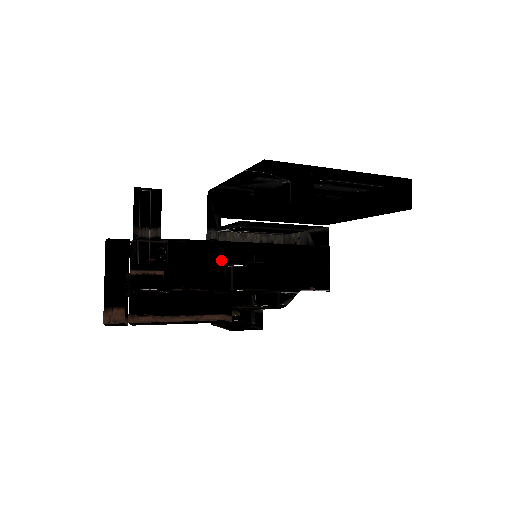
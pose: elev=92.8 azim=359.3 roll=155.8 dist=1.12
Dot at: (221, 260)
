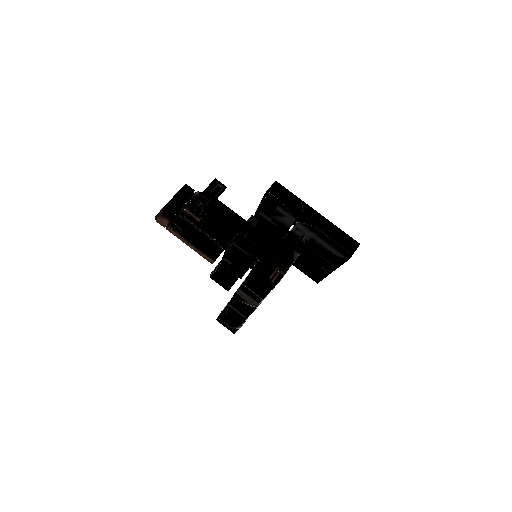
Dot at: (230, 228)
